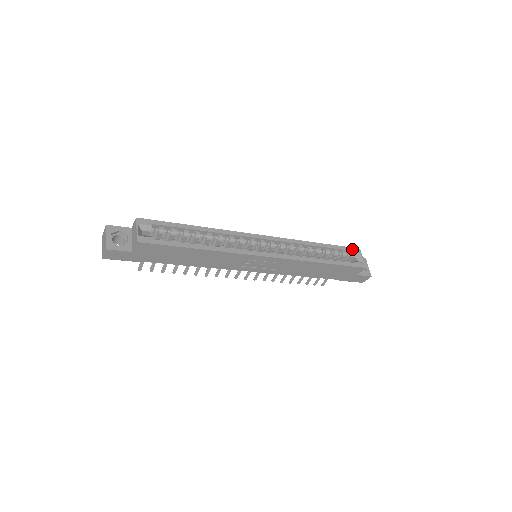
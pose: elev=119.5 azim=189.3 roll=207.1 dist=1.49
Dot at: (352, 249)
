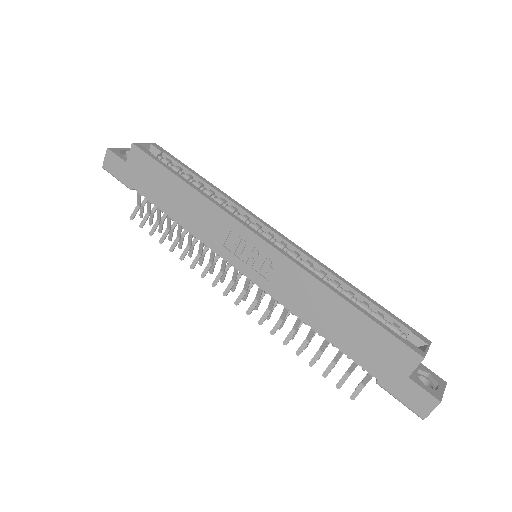
Dot at: (414, 331)
